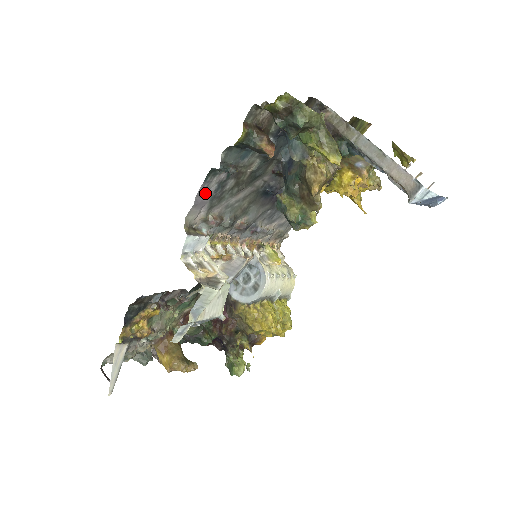
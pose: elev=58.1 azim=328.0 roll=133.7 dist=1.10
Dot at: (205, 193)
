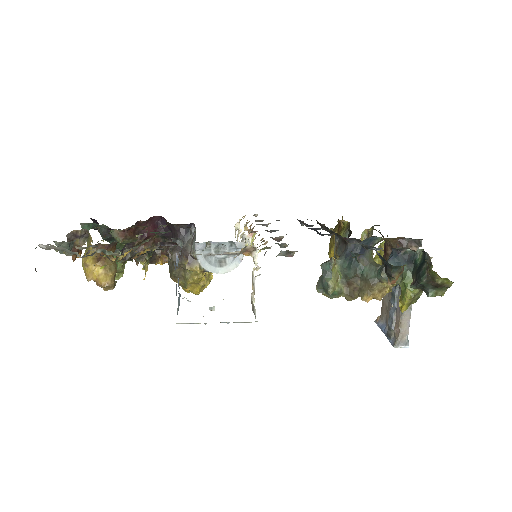
Dot at: occluded
